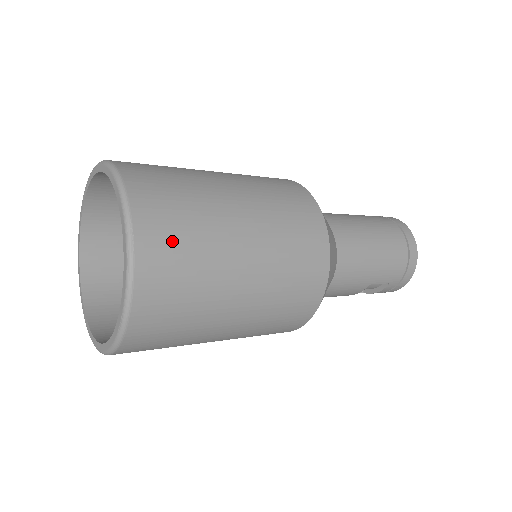
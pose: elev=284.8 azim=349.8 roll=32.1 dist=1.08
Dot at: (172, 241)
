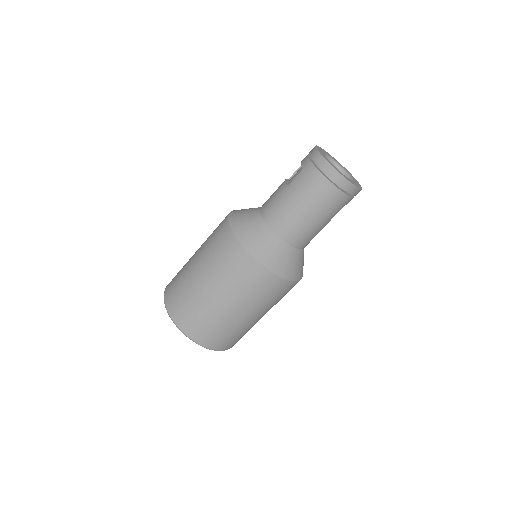
Dot at: (208, 333)
